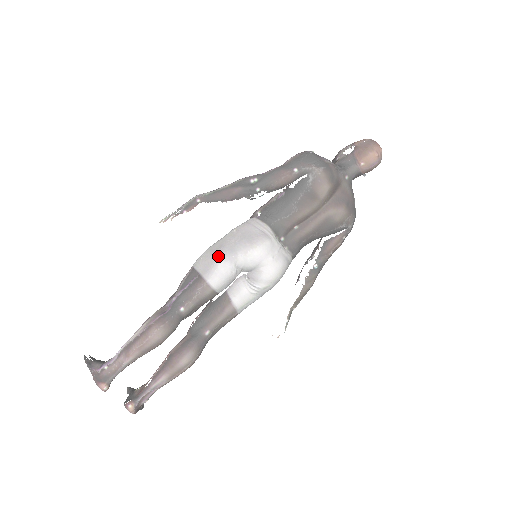
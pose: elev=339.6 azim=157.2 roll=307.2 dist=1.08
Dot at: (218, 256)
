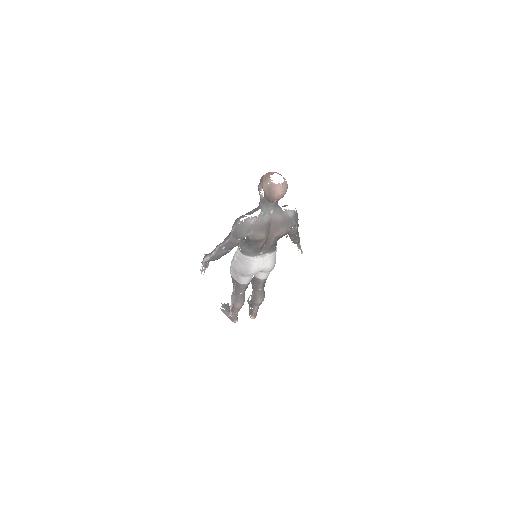
Dot at: (237, 275)
